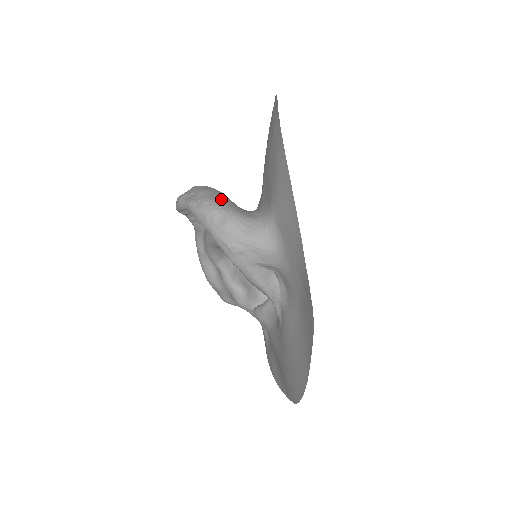
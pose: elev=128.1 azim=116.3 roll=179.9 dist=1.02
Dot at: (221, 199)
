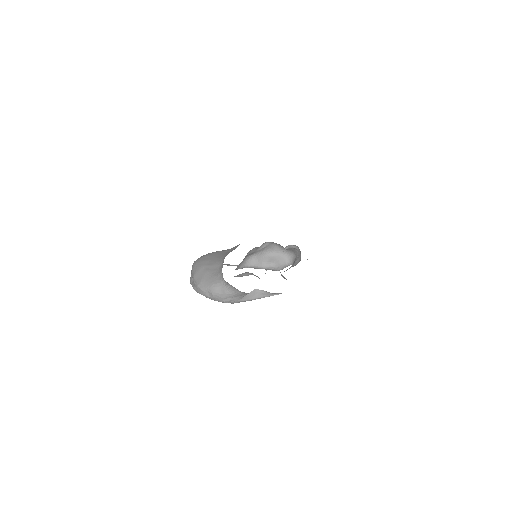
Dot at: (202, 279)
